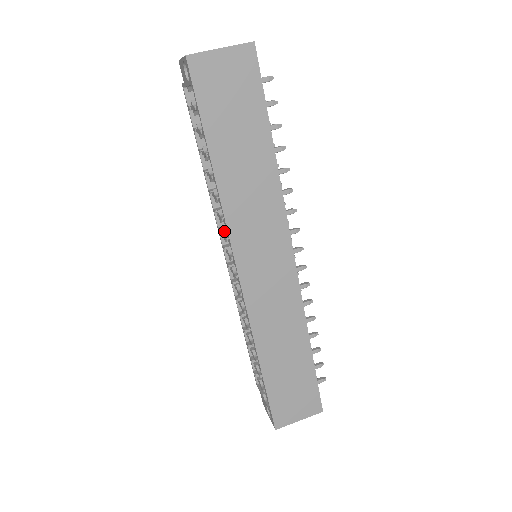
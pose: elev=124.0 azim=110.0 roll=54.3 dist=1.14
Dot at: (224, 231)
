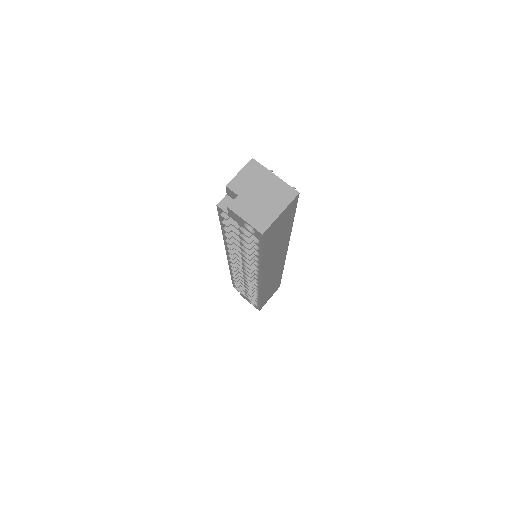
Dot at: (244, 263)
